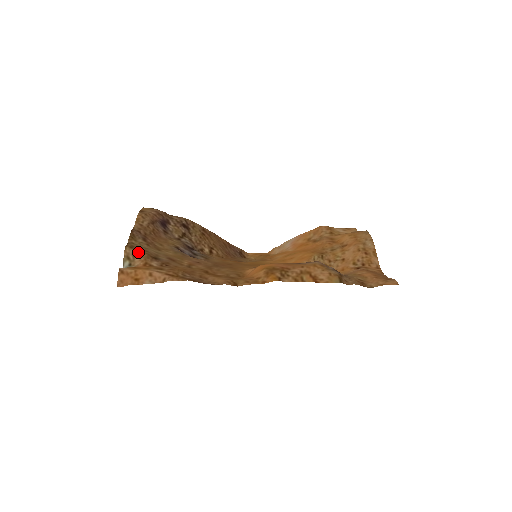
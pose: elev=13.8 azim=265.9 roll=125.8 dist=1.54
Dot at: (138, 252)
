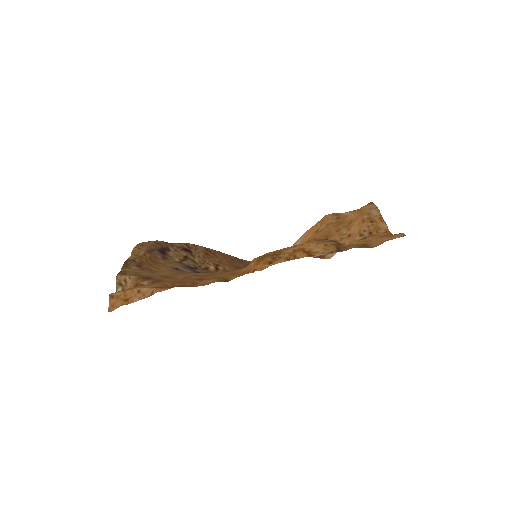
Dot at: (129, 276)
